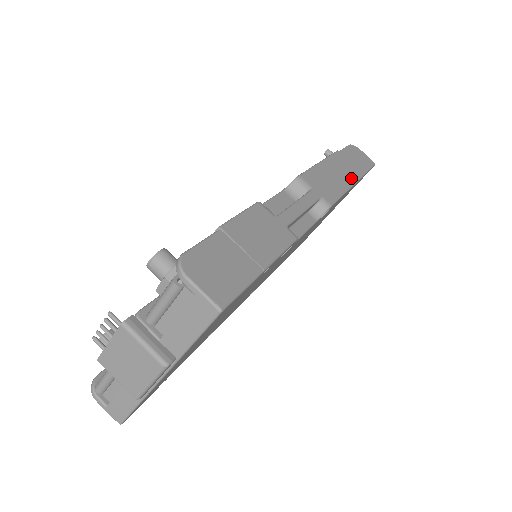
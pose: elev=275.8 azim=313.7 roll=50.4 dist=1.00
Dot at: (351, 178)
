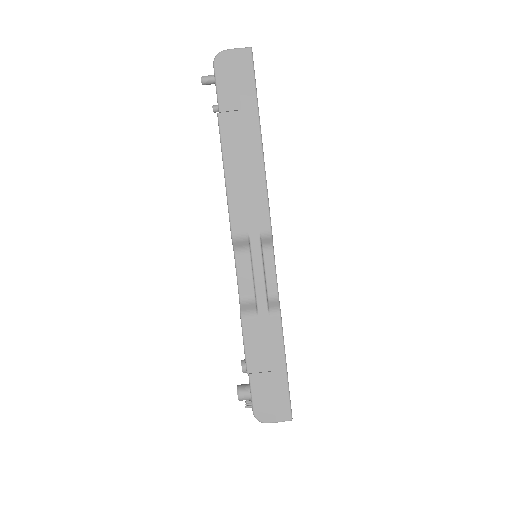
Dot at: (255, 147)
